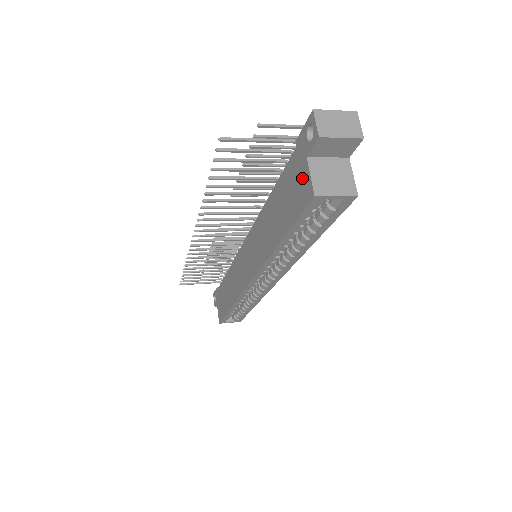
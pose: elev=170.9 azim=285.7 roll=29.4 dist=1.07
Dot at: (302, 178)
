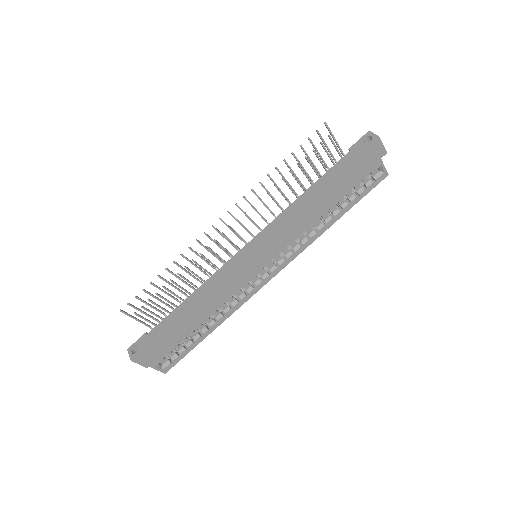
Dot at: (362, 159)
